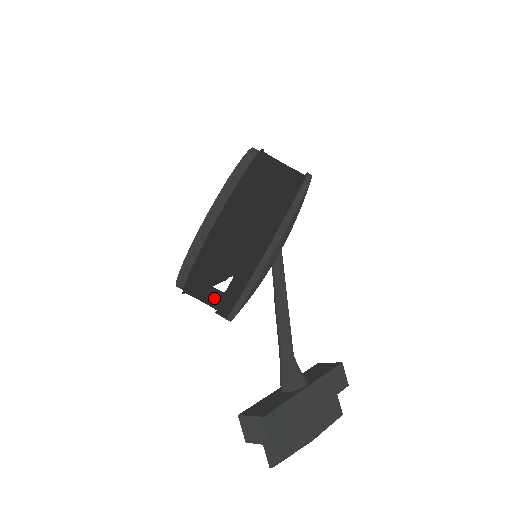
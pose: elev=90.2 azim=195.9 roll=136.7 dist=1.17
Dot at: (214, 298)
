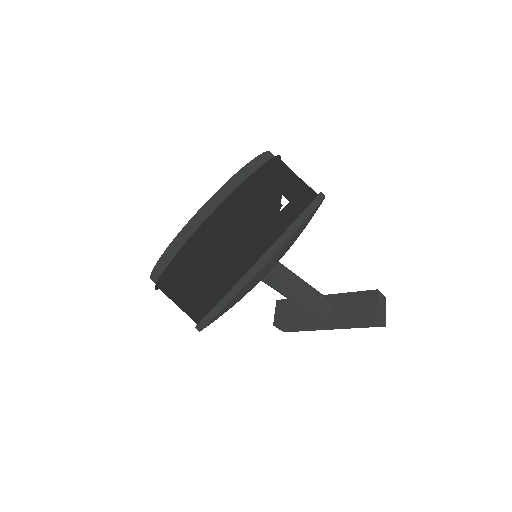
Dot at: occluded
